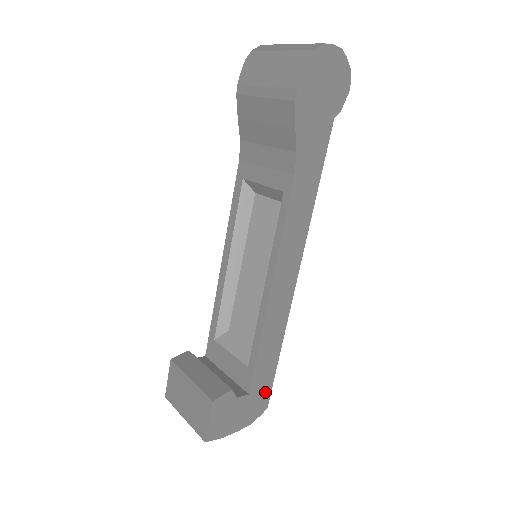
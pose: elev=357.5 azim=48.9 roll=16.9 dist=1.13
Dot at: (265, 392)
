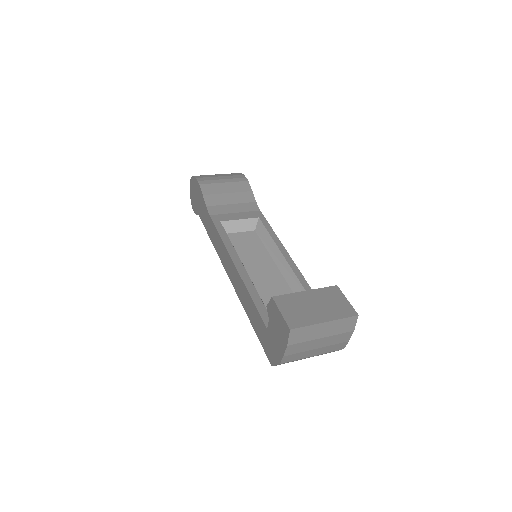
Dot at: occluded
